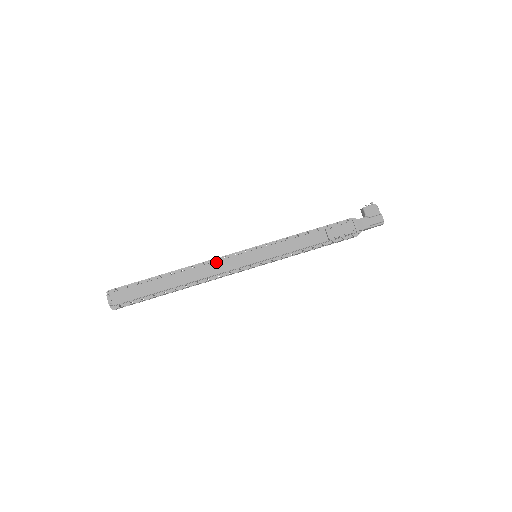
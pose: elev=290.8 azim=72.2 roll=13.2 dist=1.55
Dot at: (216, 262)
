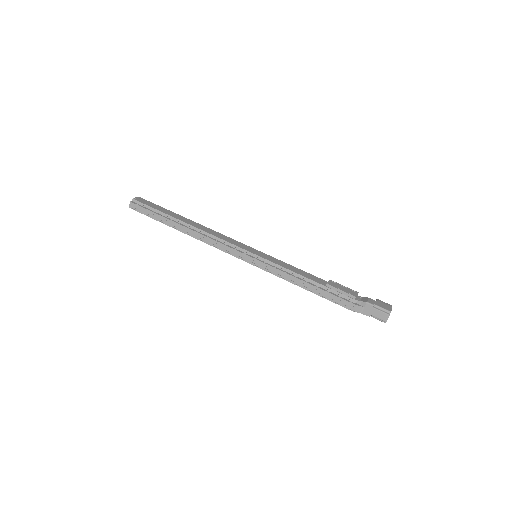
Dot at: (225, 236)
